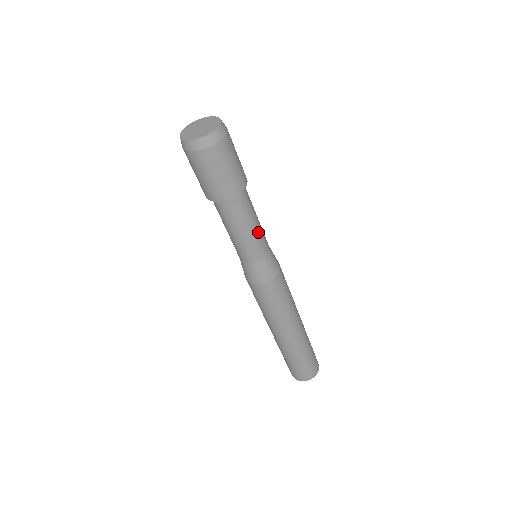
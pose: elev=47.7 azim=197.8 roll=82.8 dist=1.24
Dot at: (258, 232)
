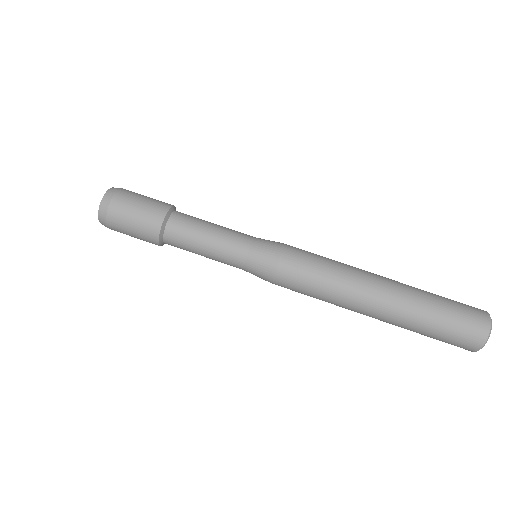
Dot at: occluded
